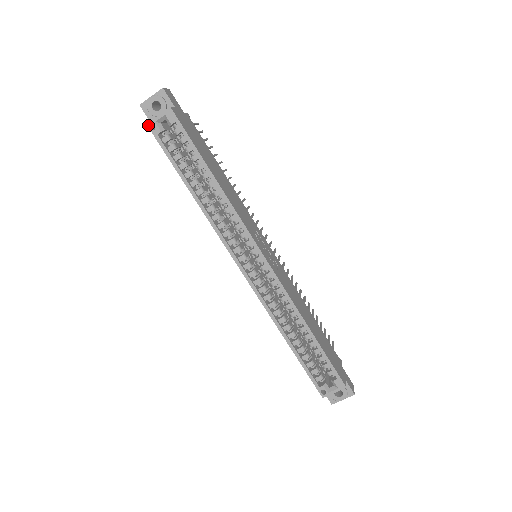
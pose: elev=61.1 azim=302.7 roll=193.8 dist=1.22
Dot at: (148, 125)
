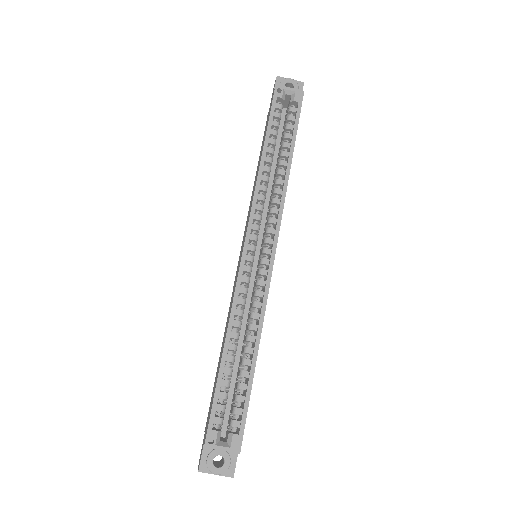
Dot at: (276, 86)
